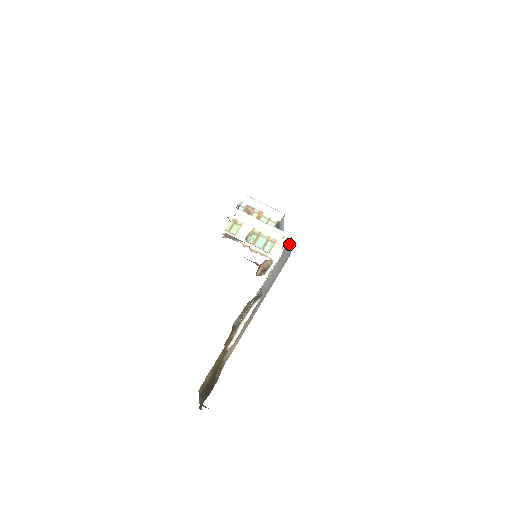
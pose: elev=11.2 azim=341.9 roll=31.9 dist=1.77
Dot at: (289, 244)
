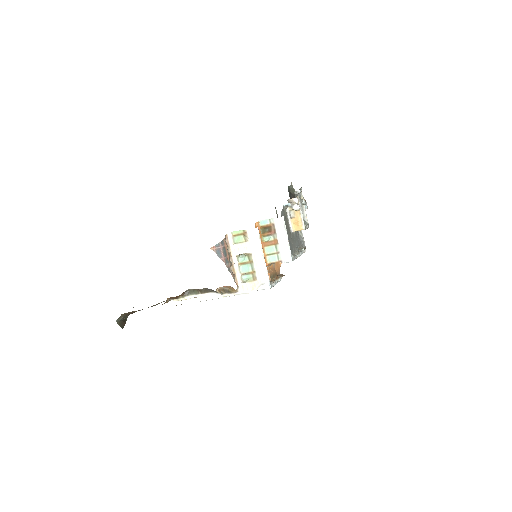
Dot at: occluded
